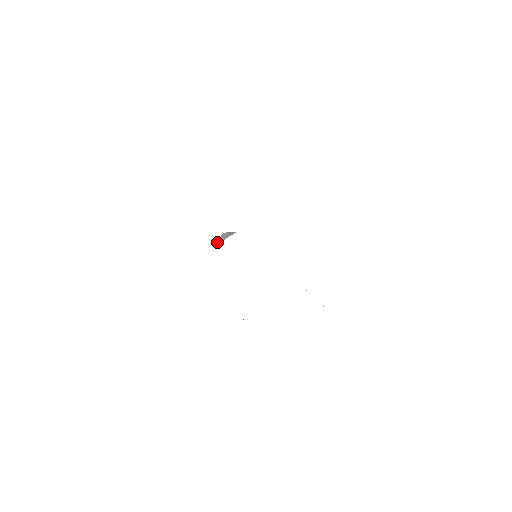
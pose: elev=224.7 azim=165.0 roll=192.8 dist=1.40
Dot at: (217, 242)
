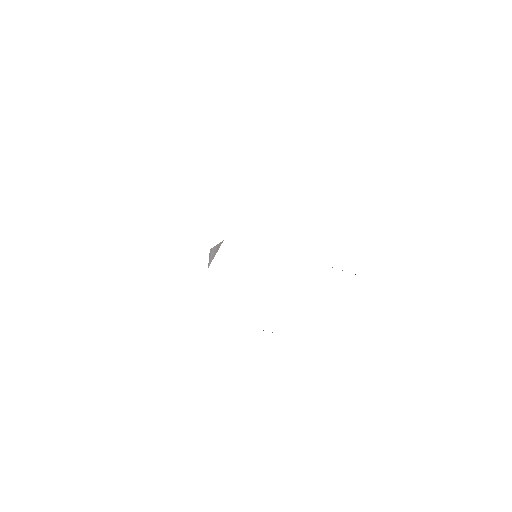
Dot at: (208, 263)
